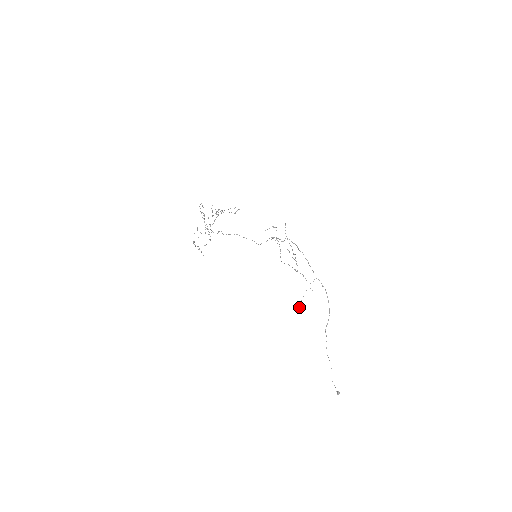
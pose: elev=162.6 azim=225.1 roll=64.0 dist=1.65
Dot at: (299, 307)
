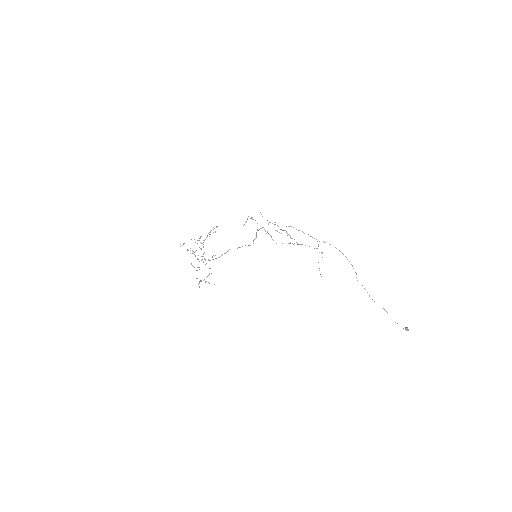
Dot at: occluded
